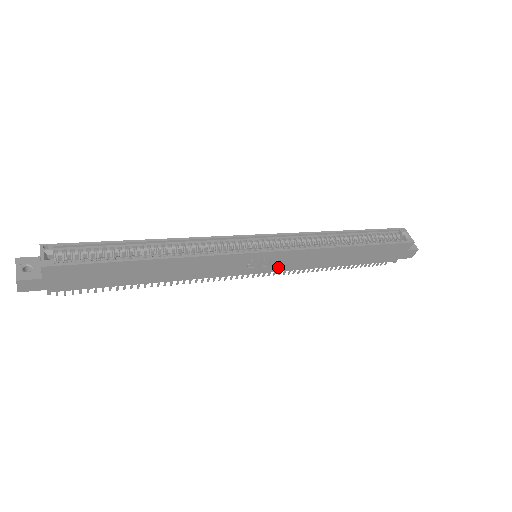
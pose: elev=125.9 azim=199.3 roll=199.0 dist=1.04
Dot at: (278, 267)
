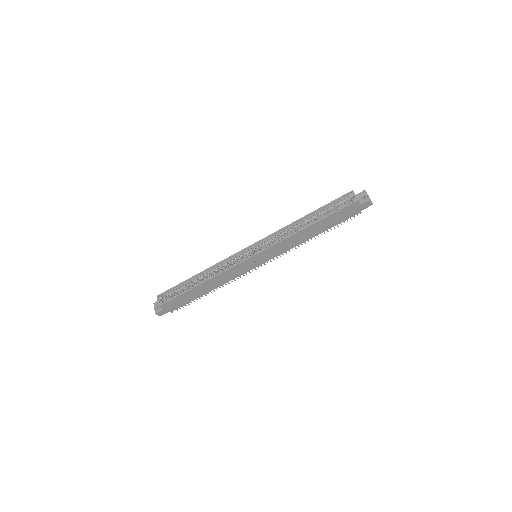
Dot at: (271, 256)
